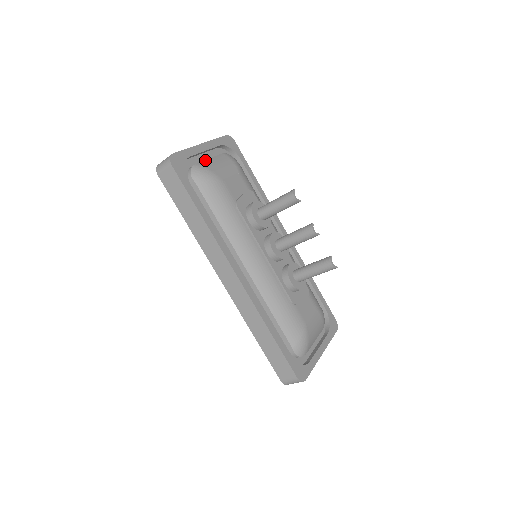
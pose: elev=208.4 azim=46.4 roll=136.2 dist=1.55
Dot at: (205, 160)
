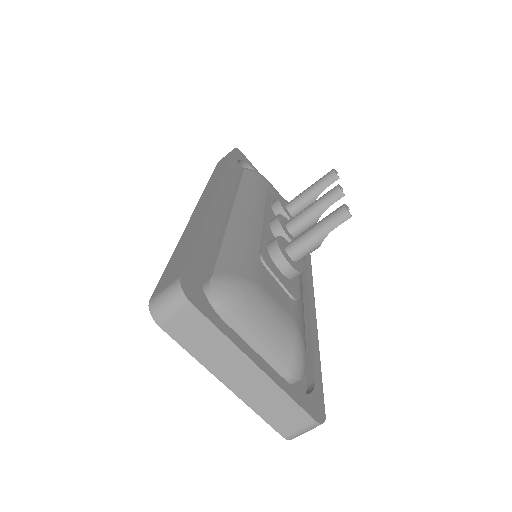
Dot at: occluded
